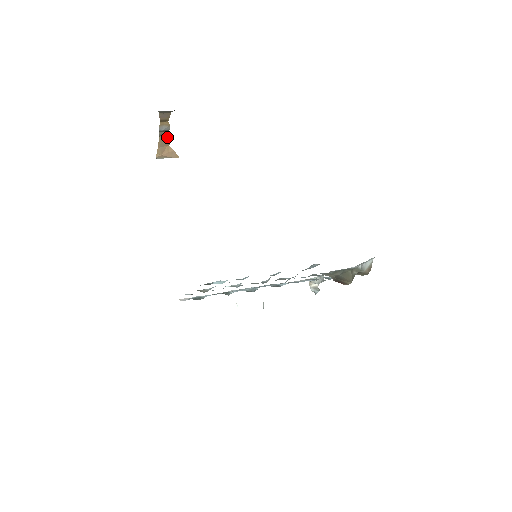
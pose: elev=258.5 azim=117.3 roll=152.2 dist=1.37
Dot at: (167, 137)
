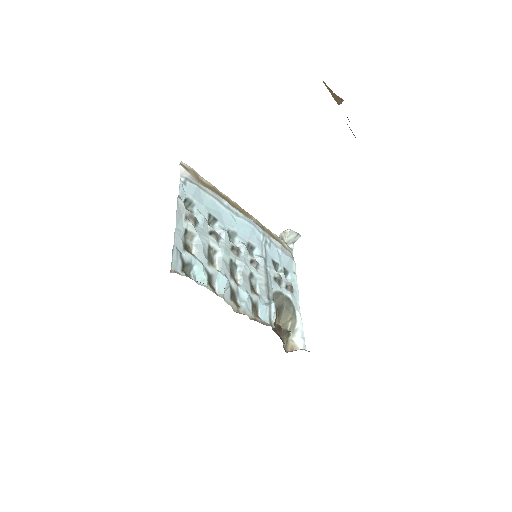
Dot at: occluded
